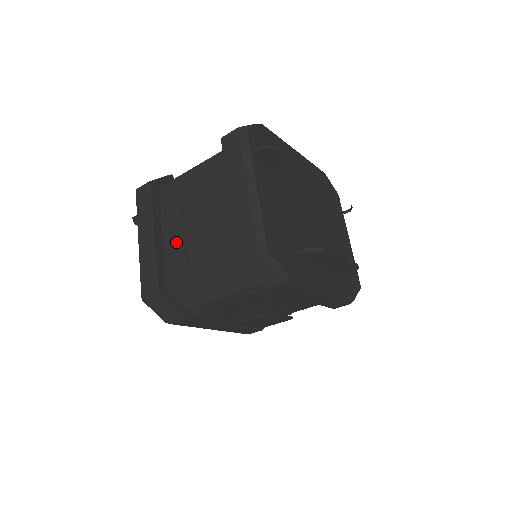
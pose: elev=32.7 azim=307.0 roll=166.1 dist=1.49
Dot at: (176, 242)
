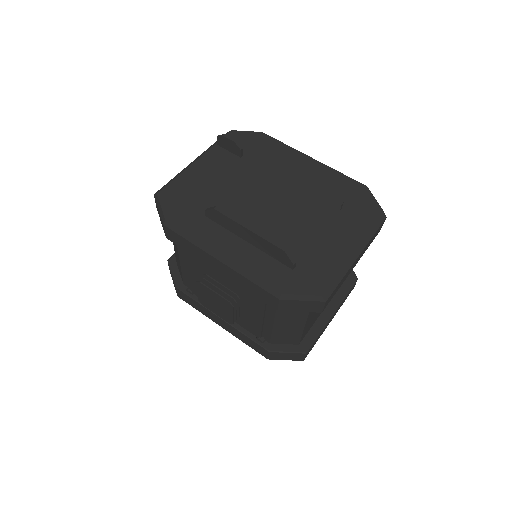
Dot at: occluded
